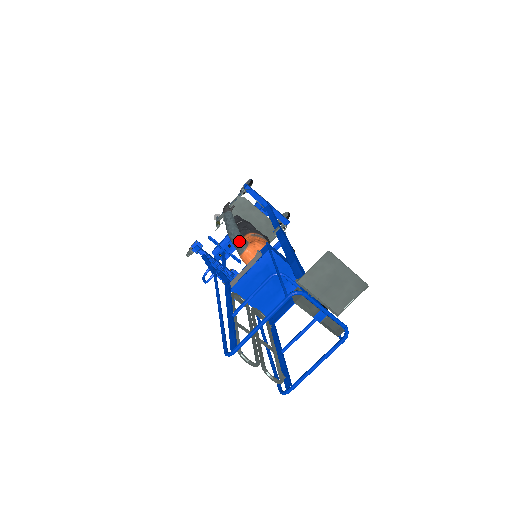
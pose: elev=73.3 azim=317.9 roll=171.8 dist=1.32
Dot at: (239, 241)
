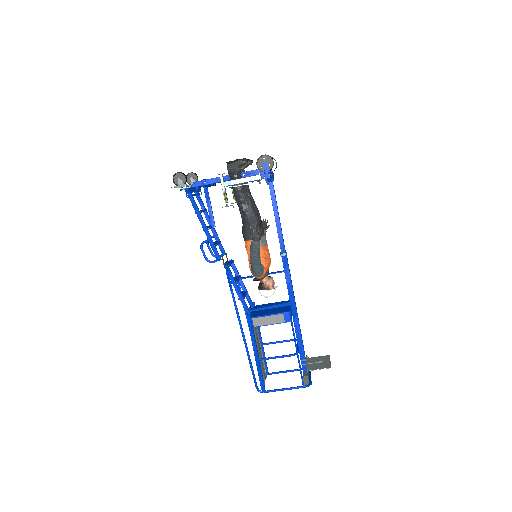
Dot at: (259, 270)
